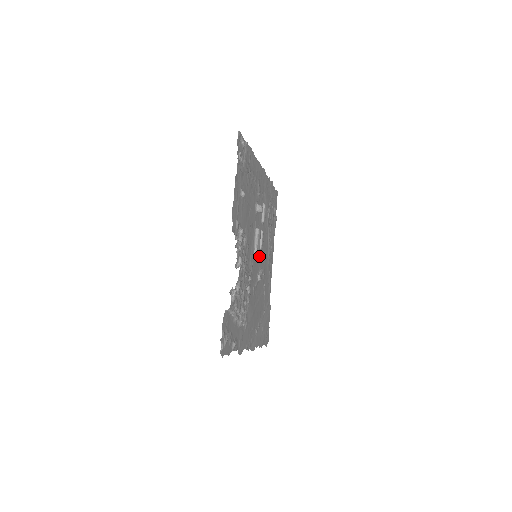
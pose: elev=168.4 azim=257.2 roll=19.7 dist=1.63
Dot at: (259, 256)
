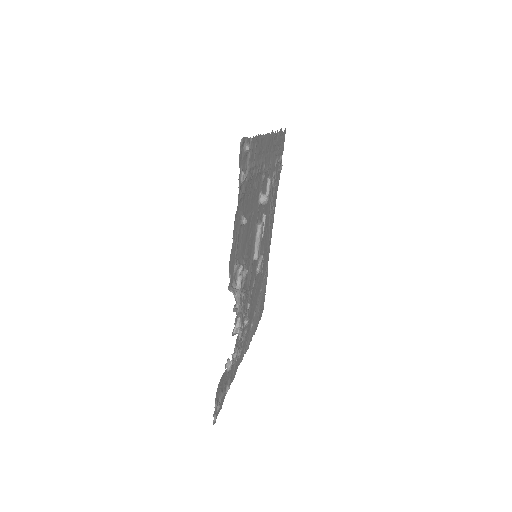
Dot at: occluded
